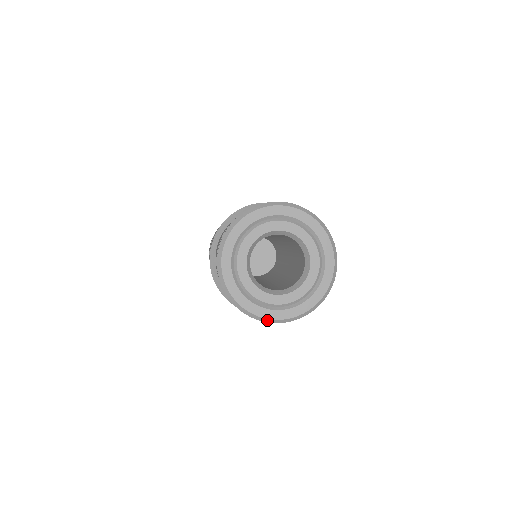
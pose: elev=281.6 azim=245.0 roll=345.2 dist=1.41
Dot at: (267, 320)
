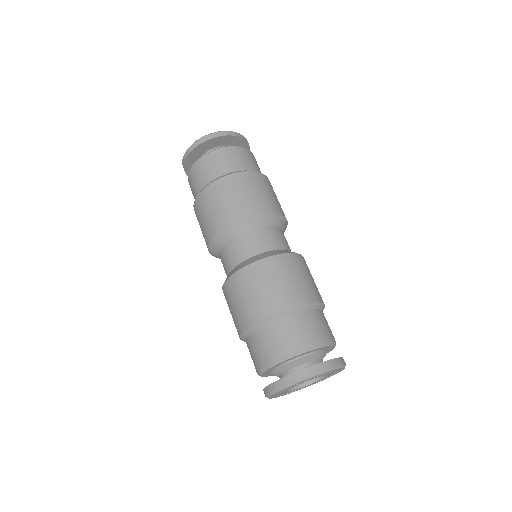
Dot at: (288, 393)
